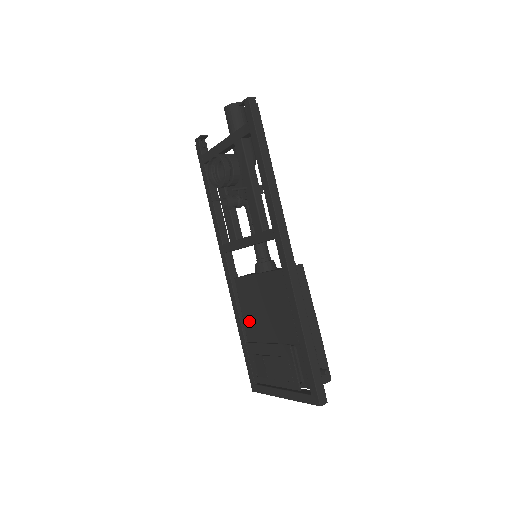
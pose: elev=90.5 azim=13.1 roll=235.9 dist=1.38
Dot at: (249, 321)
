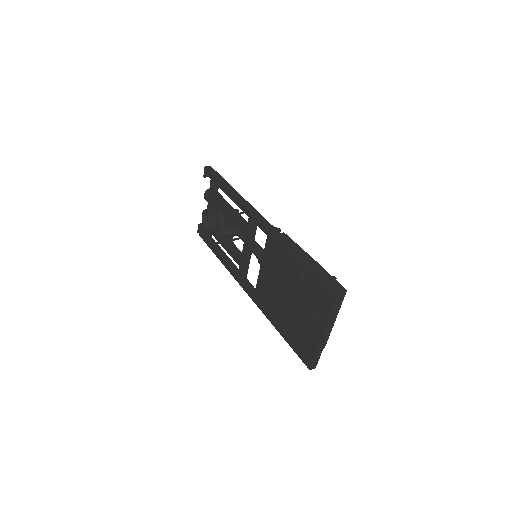
Dot at: (276, 309)
